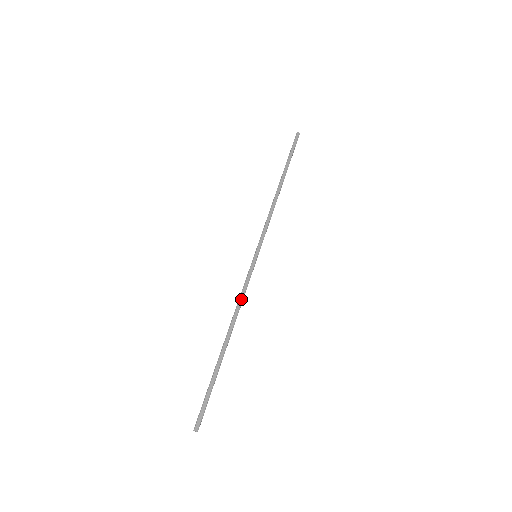
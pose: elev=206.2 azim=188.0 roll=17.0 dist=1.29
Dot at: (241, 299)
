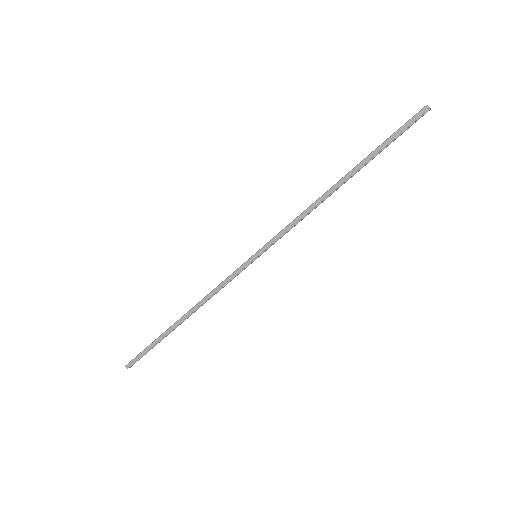
Dot at: (214, 291)
